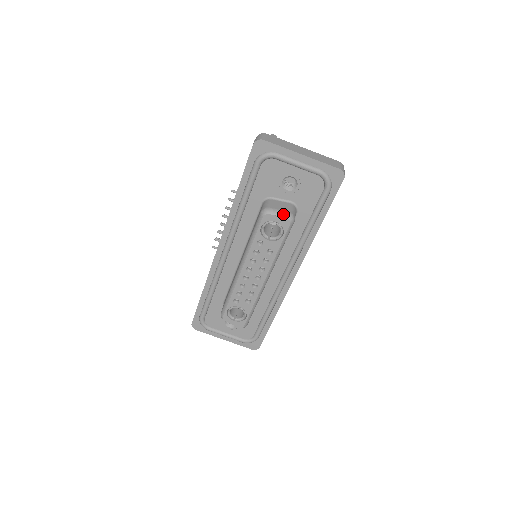
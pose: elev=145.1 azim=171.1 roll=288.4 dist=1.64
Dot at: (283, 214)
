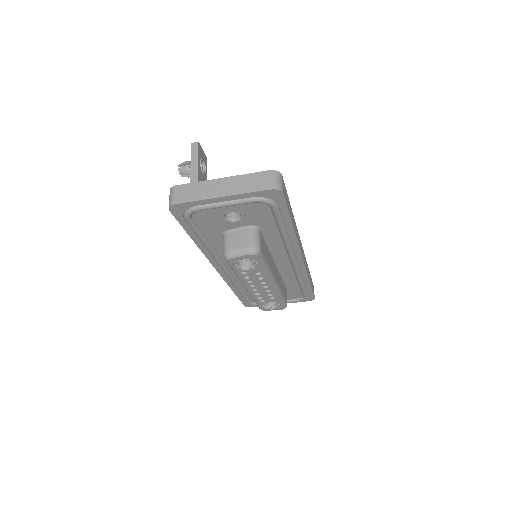
Dot at: (244, 252)
